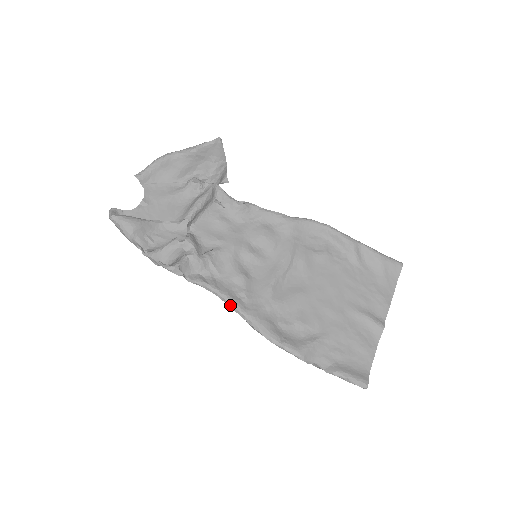
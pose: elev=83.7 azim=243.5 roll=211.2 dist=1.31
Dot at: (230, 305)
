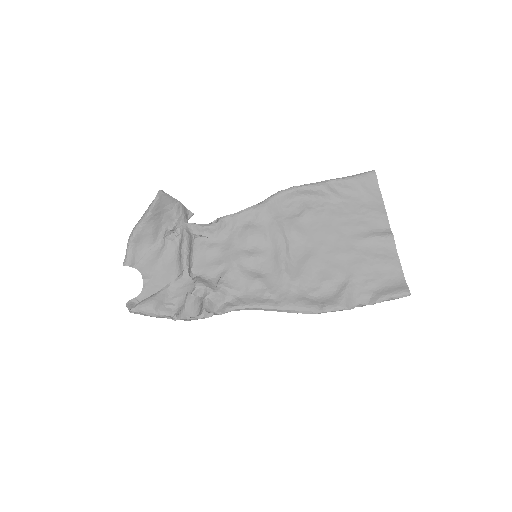
Dot at: (264, 309)
